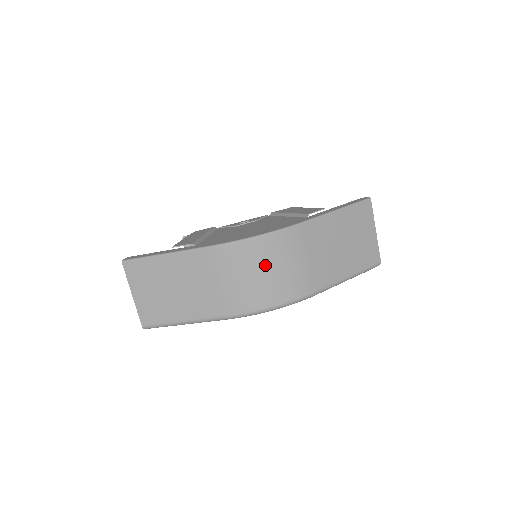
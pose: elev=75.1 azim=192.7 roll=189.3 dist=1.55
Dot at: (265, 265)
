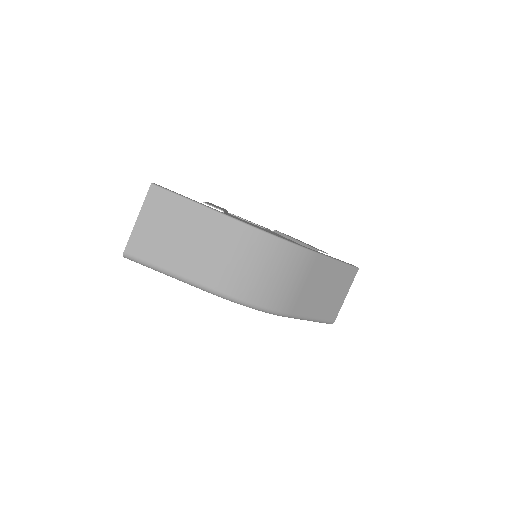
Dot at: (275, 267)
